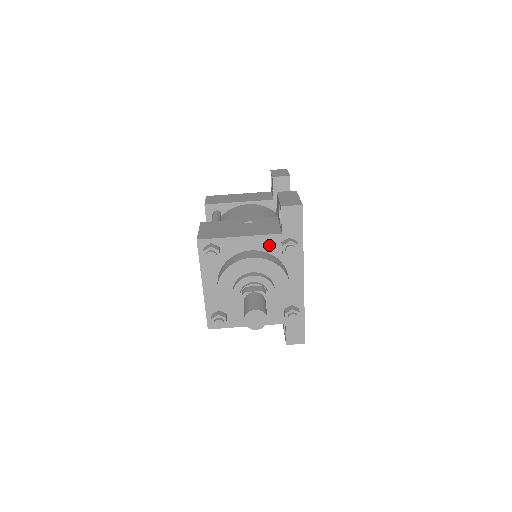
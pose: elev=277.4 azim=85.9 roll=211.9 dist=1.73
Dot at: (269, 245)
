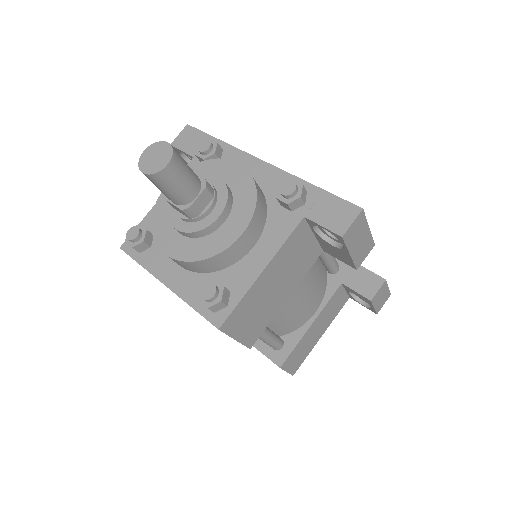
Dot at: occluded
